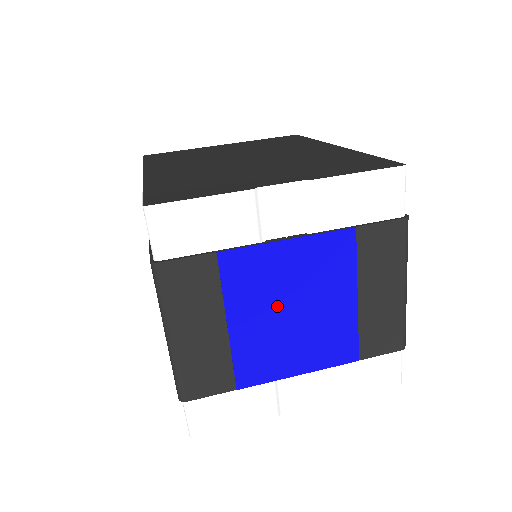
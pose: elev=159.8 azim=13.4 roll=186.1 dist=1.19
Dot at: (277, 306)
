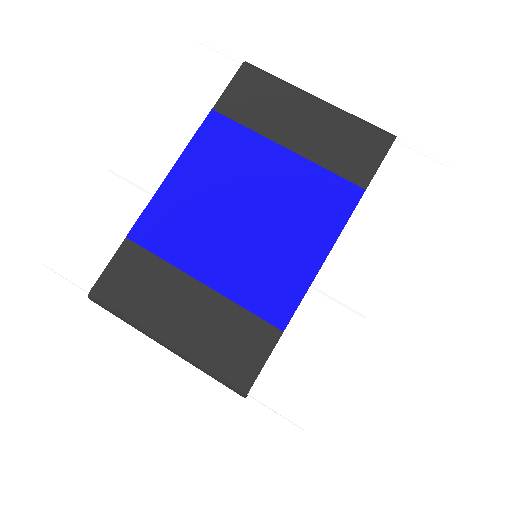
Dot at: (225, 225)
